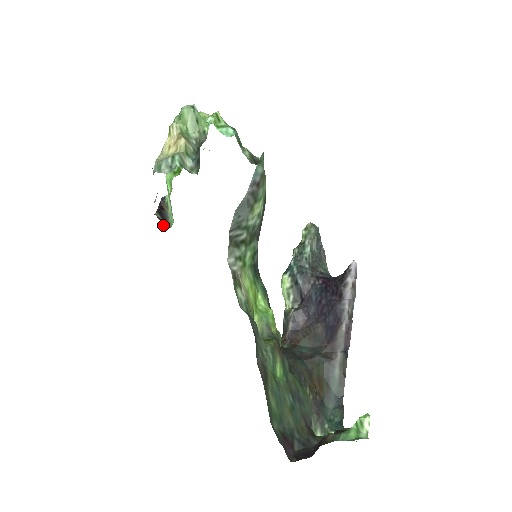
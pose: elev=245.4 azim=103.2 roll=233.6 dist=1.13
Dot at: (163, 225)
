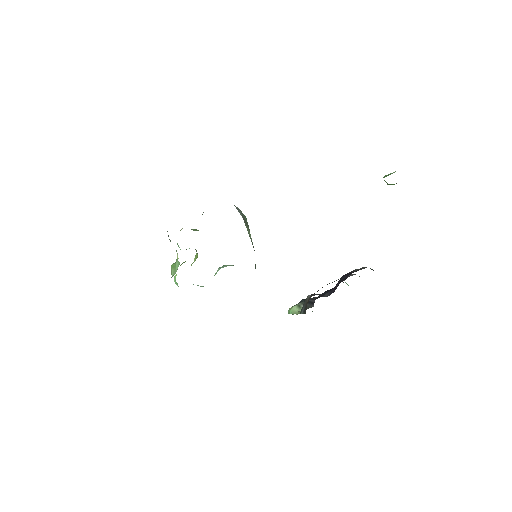
Dot at: occluded
